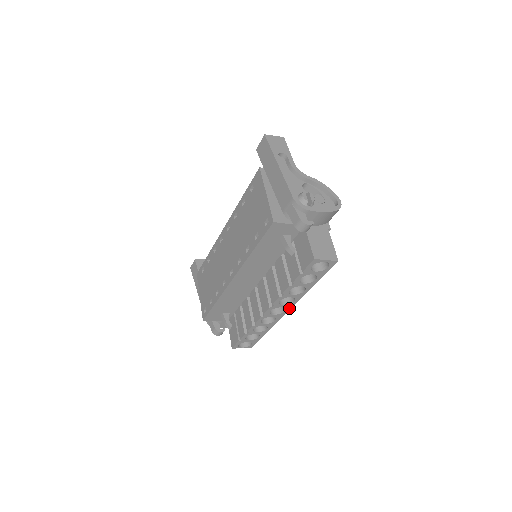
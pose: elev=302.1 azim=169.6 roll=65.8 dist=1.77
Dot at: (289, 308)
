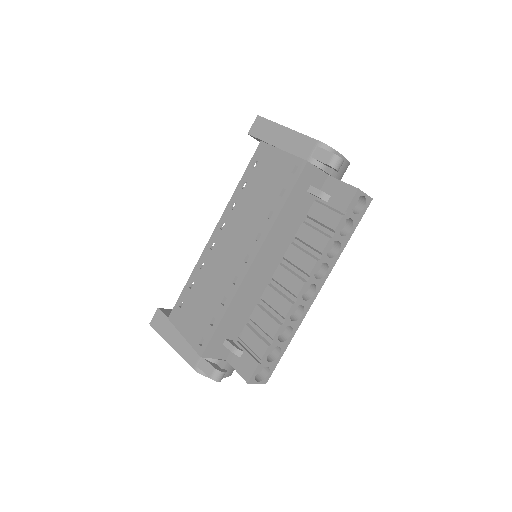
Dot at: (319, 288)
